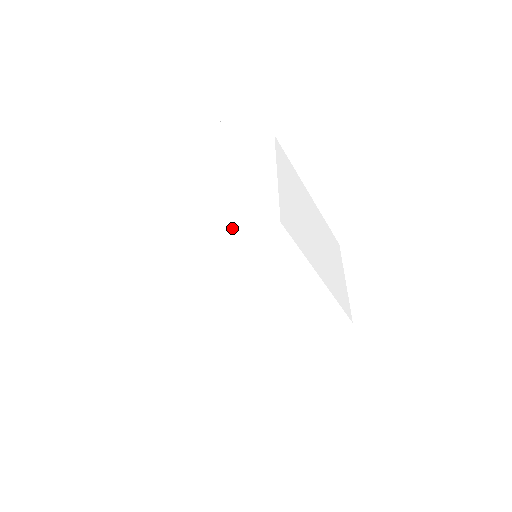
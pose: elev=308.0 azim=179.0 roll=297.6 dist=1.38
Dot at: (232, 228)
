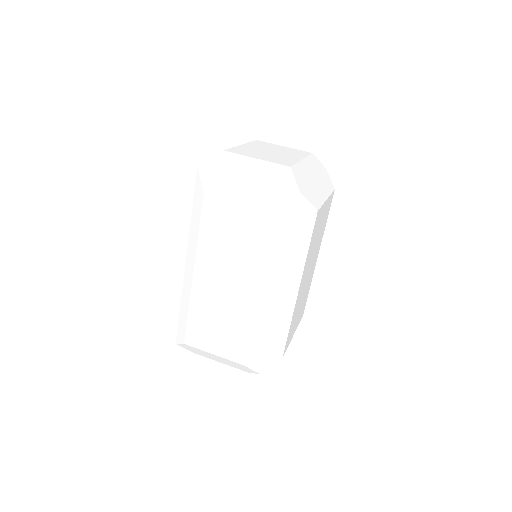
Dot at: (292, 183)
